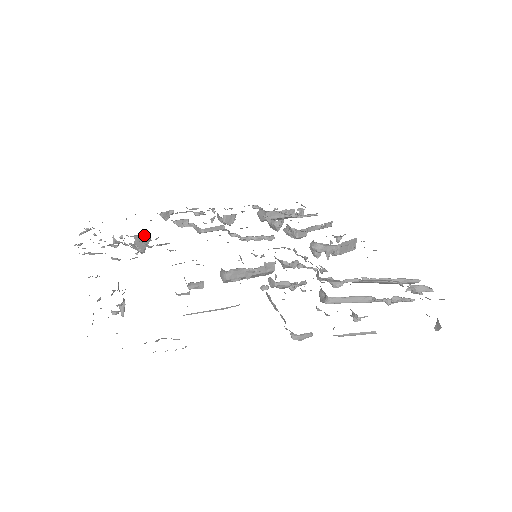
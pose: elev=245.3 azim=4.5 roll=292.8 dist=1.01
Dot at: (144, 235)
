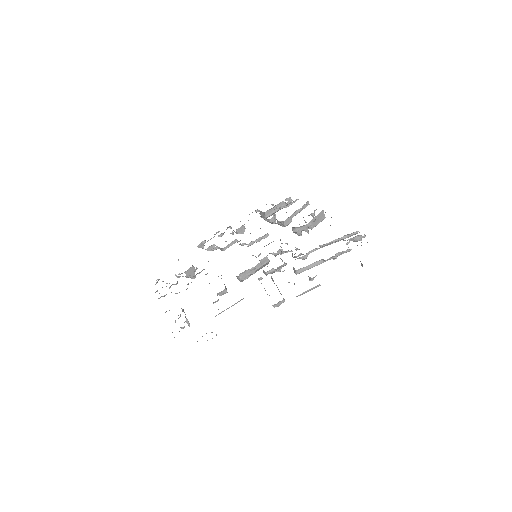
Dot at: (190, 269)
